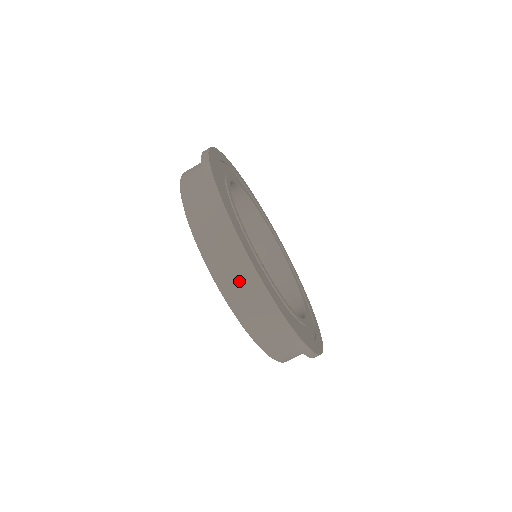
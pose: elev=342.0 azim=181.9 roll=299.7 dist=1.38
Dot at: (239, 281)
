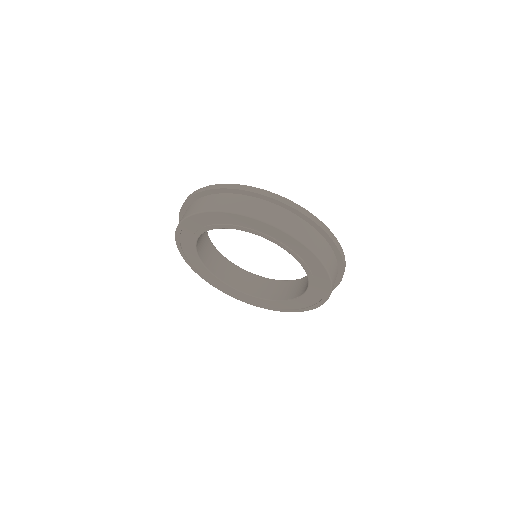
Dot at: (219, 200)
